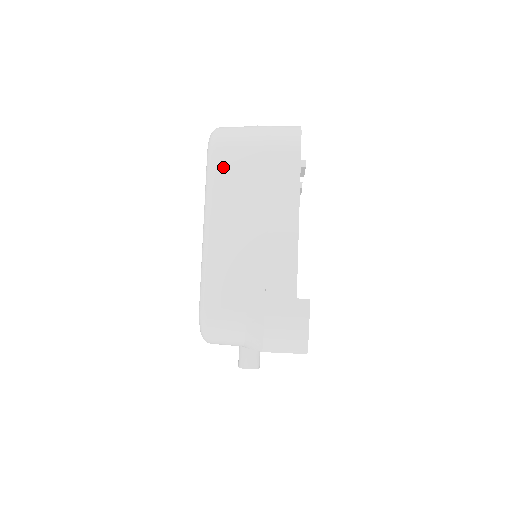
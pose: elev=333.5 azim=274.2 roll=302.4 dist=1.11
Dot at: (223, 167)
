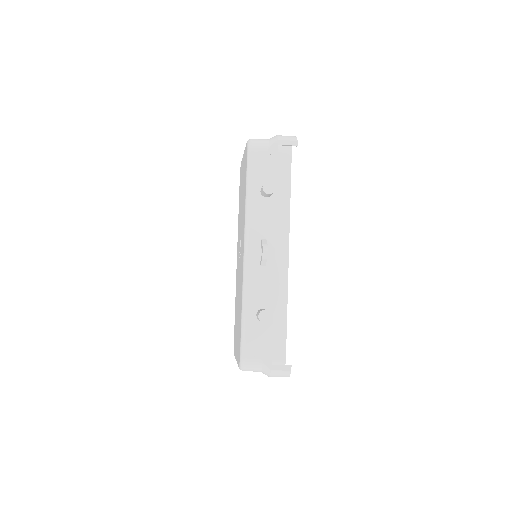
Dot at: occluded
